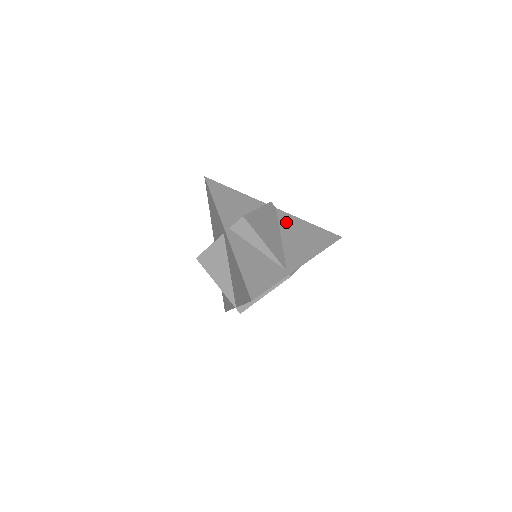
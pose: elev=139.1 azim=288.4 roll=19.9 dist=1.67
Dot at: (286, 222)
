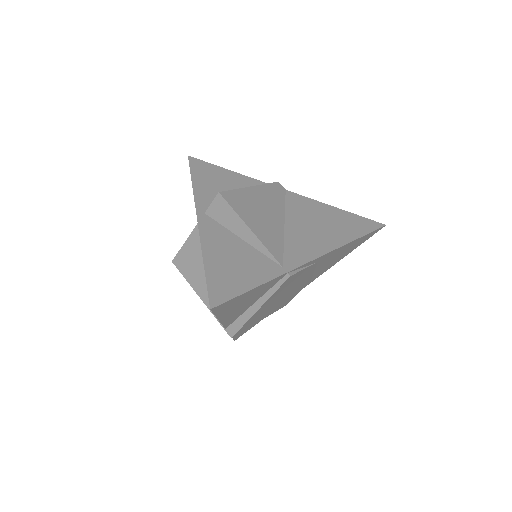
Dot at: (297, 206)
